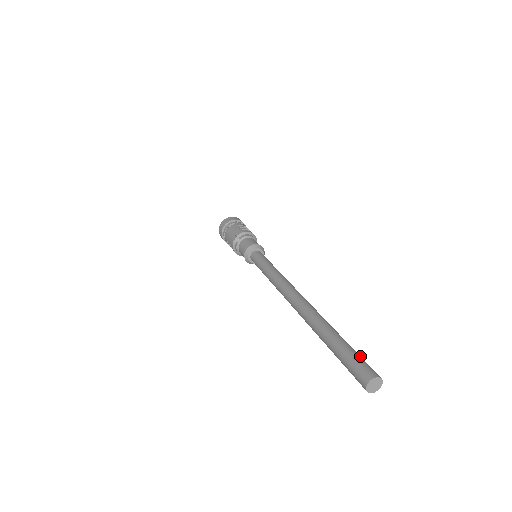
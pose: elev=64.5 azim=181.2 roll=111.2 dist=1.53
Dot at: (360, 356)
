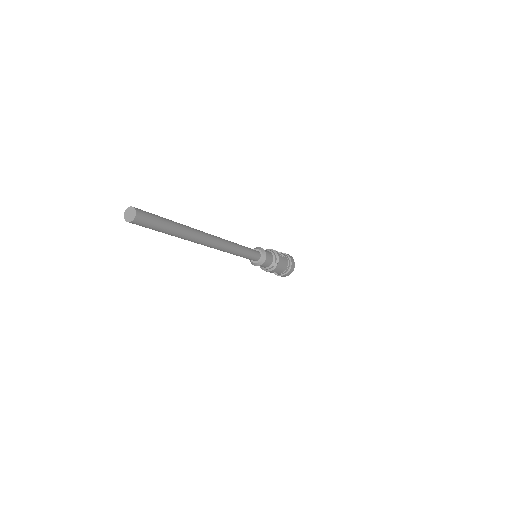
Dot at: (154, 214)
